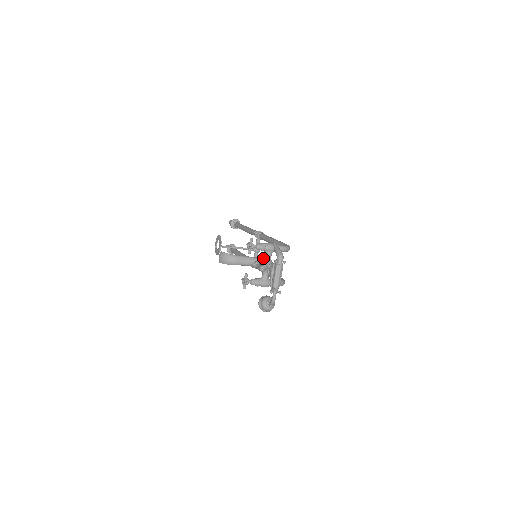
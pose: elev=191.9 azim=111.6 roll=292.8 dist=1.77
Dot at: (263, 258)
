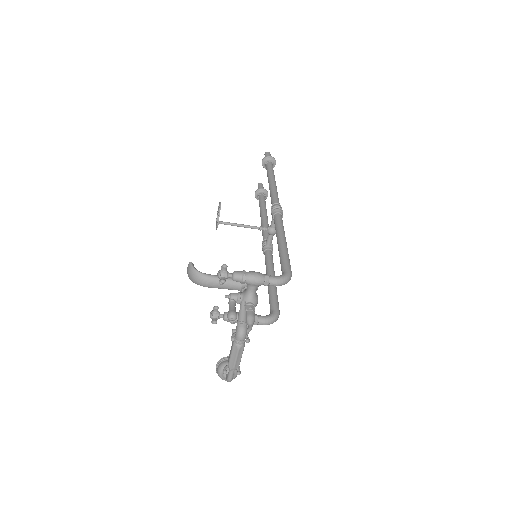
Dot at: occluded
